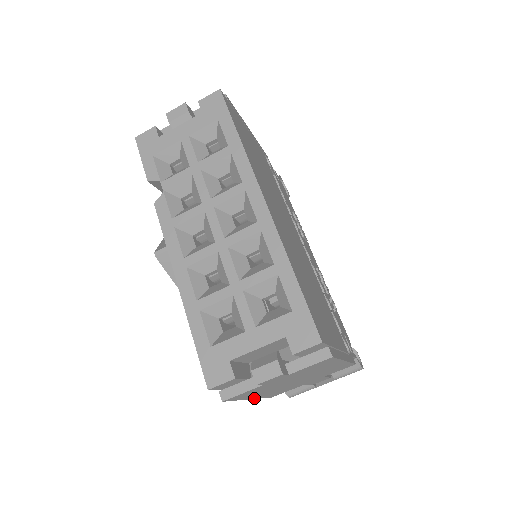
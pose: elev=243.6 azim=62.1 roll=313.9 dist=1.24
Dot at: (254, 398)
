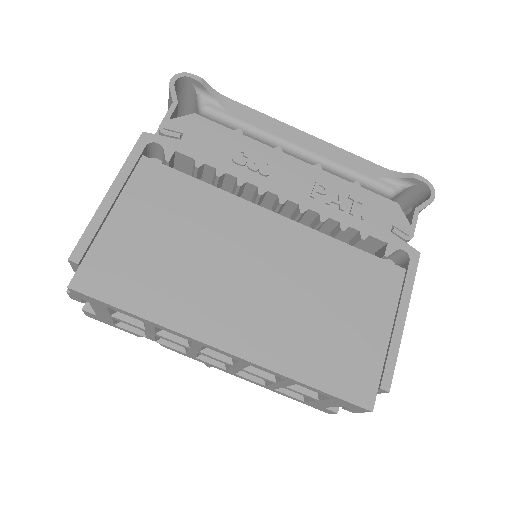
Dot at: occluded
